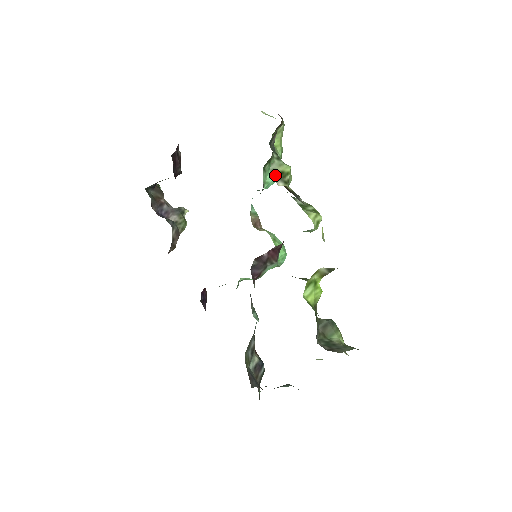
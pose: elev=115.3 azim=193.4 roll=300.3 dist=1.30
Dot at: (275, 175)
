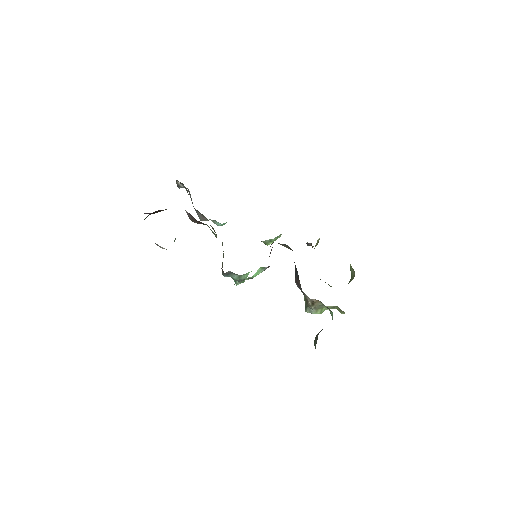
Dot at: occluded
